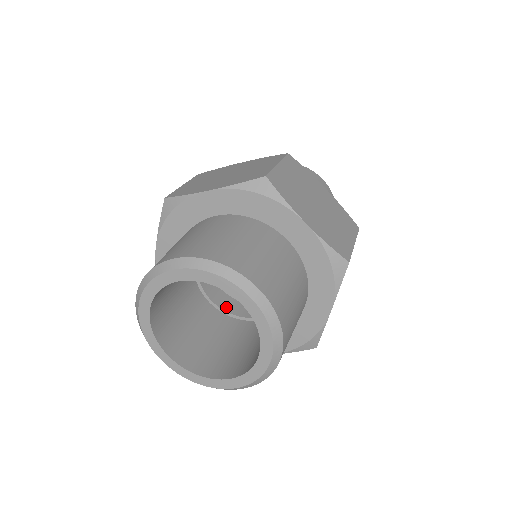
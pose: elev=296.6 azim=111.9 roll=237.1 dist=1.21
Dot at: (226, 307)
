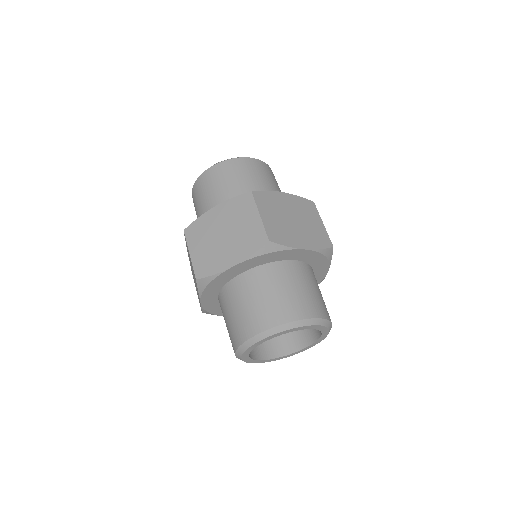
Dot at: occluded
